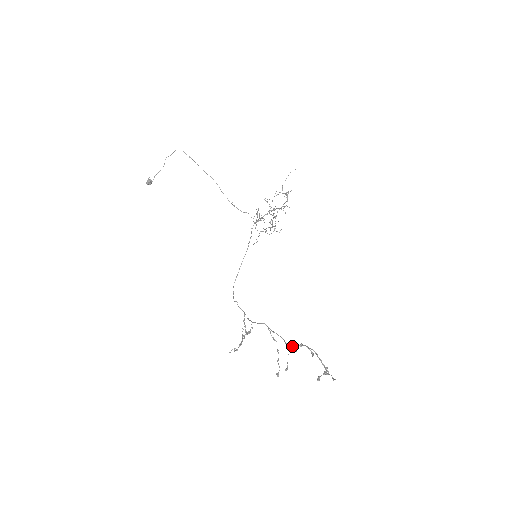
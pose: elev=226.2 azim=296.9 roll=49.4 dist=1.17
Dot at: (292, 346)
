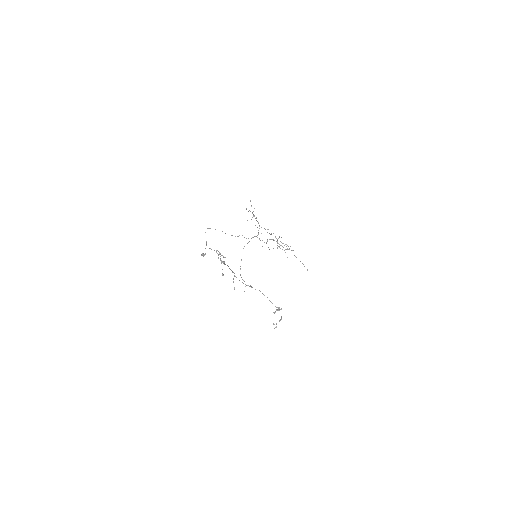
Dot at: occluded
